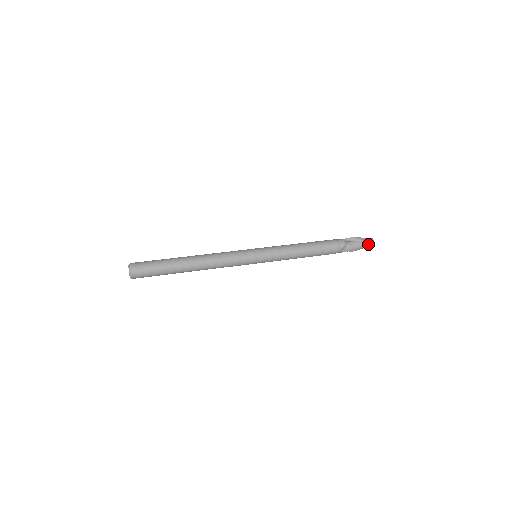
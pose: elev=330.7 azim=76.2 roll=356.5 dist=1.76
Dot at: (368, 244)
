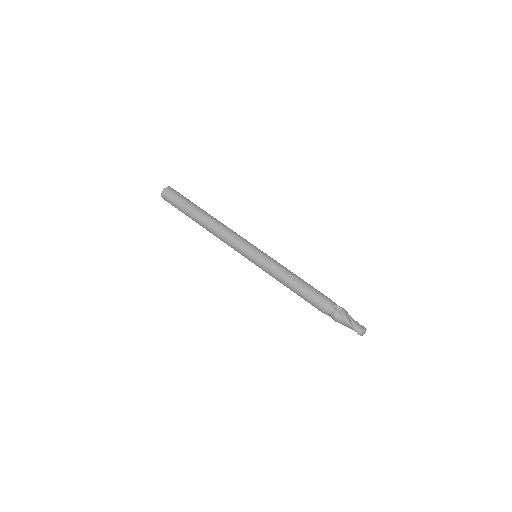
Dot at: (356, 331)
